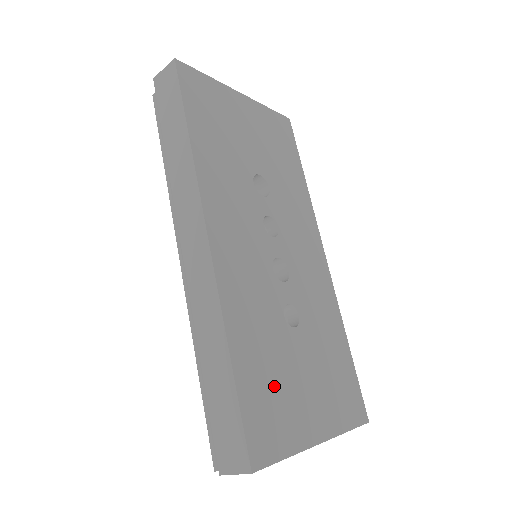
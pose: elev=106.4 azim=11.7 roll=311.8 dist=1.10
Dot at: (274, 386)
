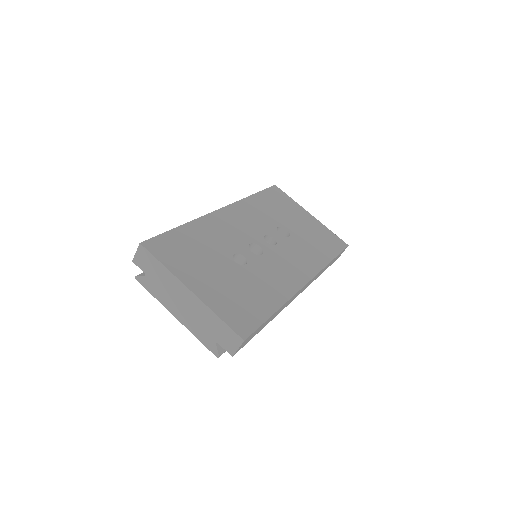
Dot at: (192, 252)
